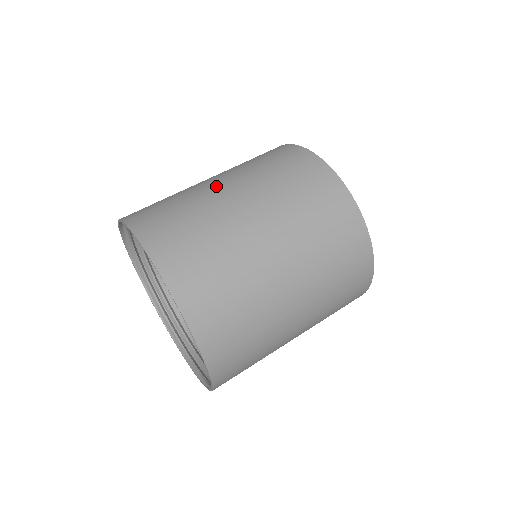
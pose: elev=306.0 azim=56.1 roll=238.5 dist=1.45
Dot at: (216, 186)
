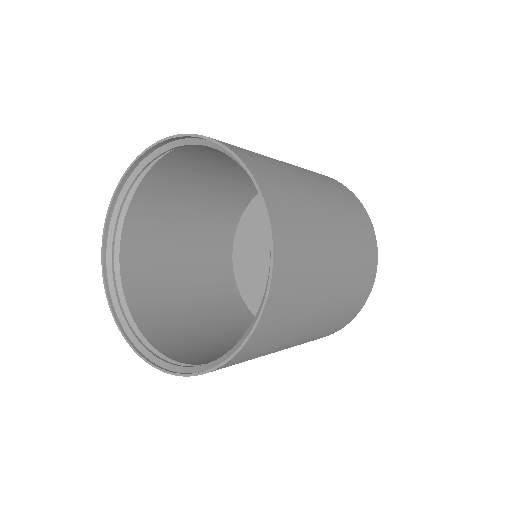
Dot at: (195, 186)
